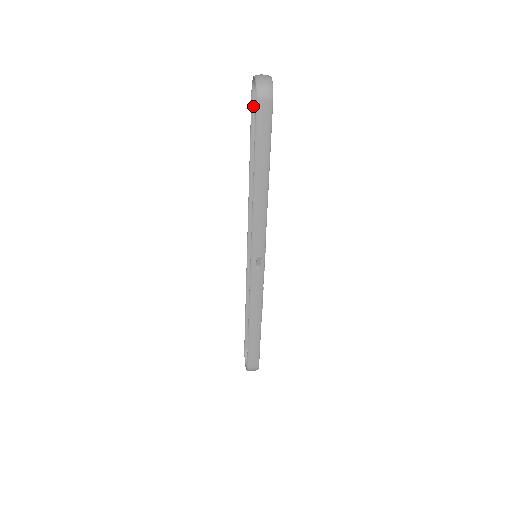
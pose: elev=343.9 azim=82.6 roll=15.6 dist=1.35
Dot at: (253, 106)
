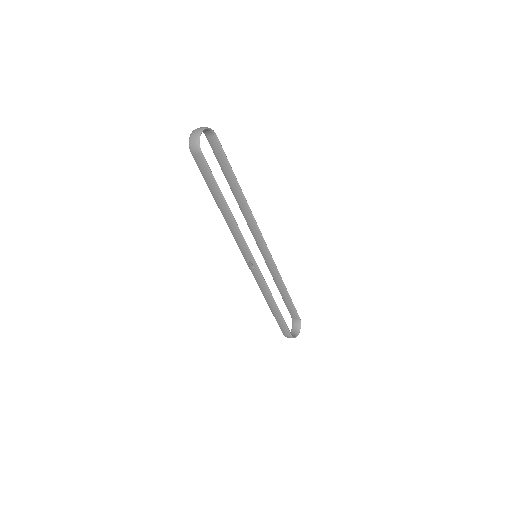
Dot at: (211, 147)
